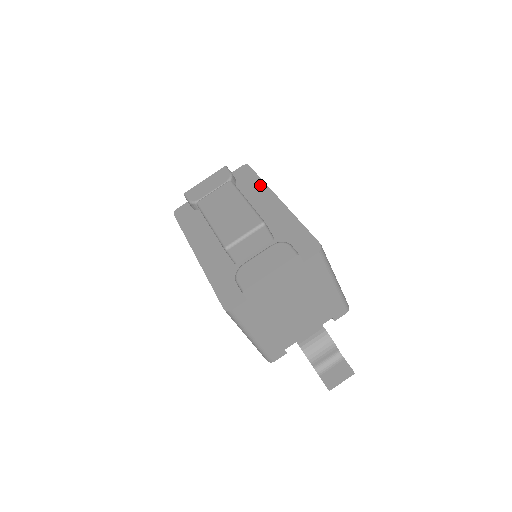
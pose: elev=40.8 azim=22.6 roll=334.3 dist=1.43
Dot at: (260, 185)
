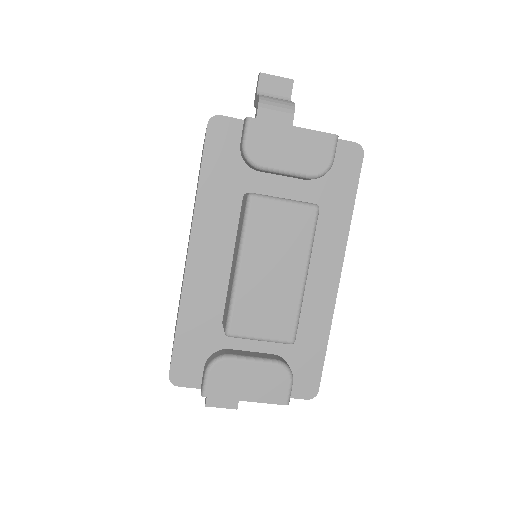
Dot at: (343, 220)
